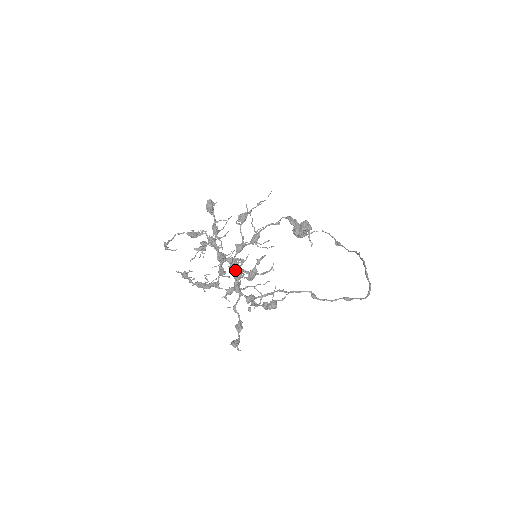
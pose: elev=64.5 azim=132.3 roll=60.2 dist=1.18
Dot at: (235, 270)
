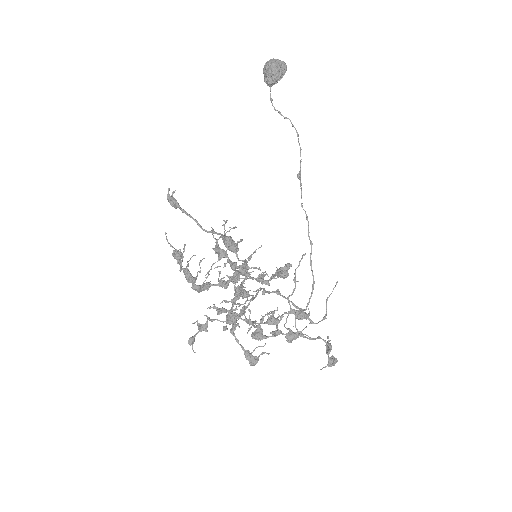
Dot at: (239, 295)
